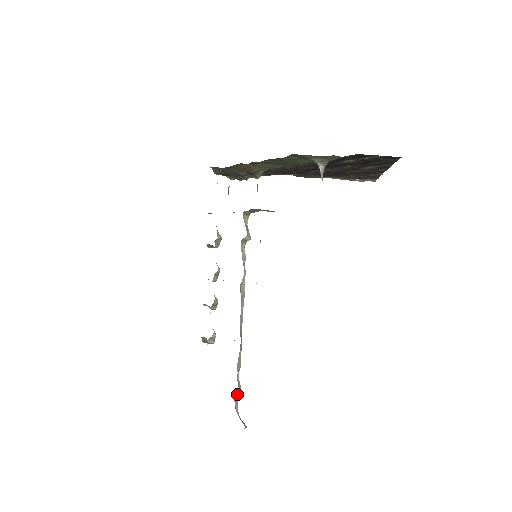
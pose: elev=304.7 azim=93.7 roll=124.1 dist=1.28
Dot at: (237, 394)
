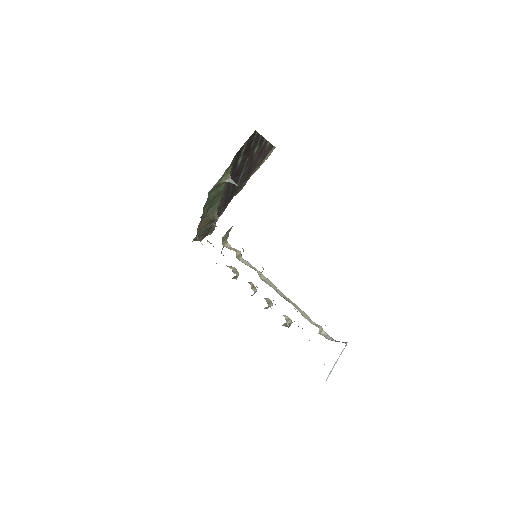
Dot at: (323, 332)
